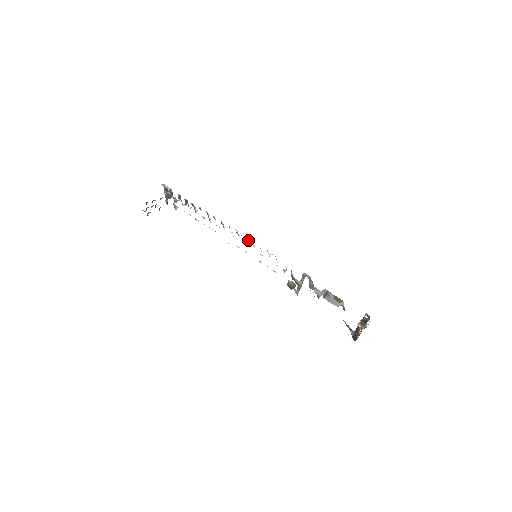
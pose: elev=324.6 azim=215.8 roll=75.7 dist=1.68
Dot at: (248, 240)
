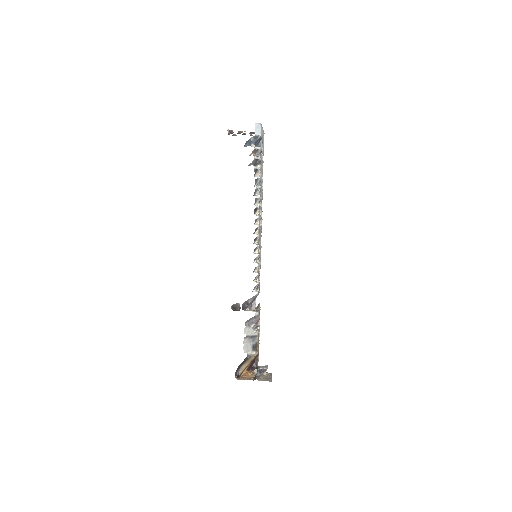
Dot at: (256, 243)
